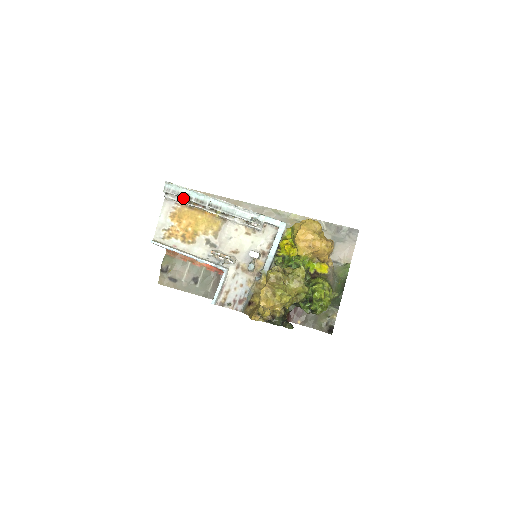
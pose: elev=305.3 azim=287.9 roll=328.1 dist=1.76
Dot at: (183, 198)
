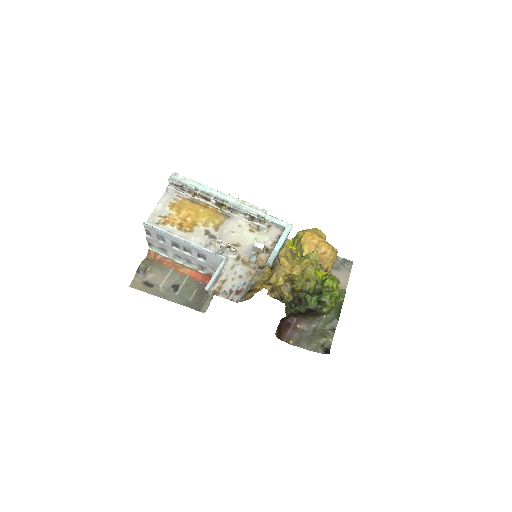
Dot at: (186, 192)
